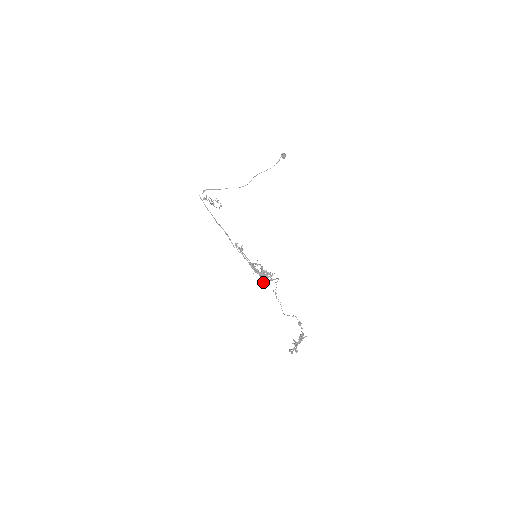
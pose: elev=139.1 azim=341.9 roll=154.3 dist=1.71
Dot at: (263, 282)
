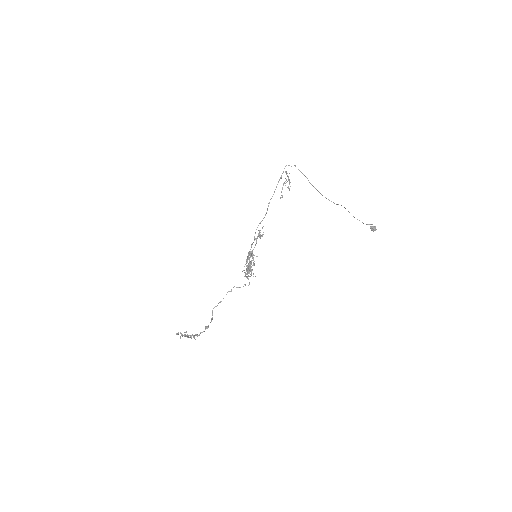
Dot at: occluded
